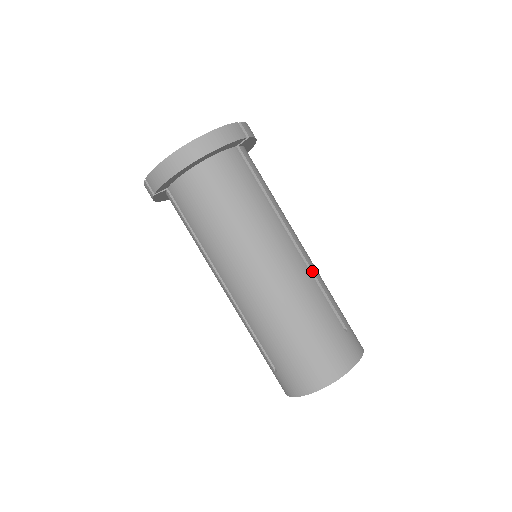
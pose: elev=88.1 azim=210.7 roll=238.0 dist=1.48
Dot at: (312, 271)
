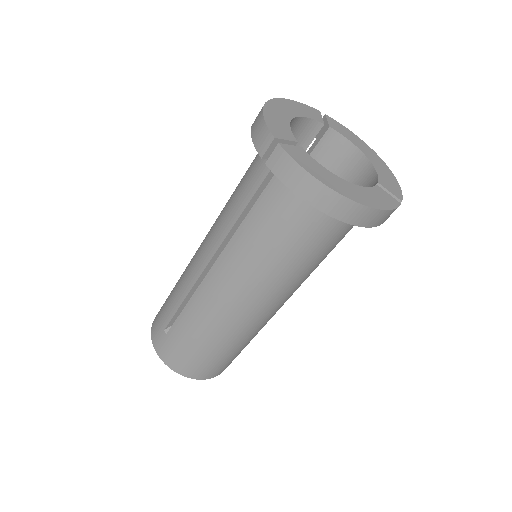
Dot at: occluded
